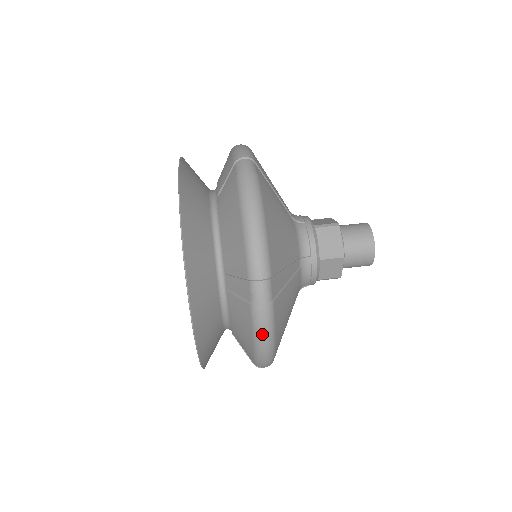
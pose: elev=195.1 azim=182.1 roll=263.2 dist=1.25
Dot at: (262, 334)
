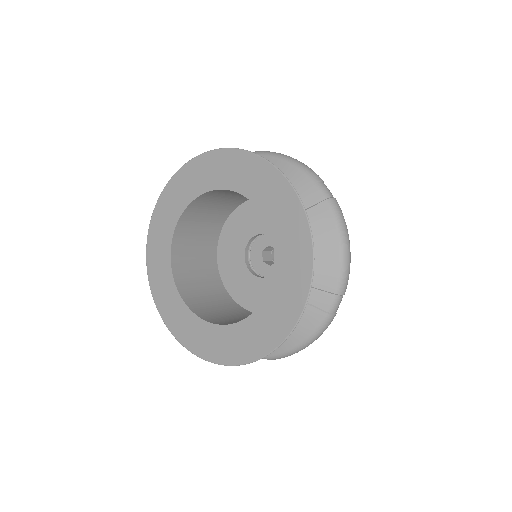
Dot at: (318, 336)
